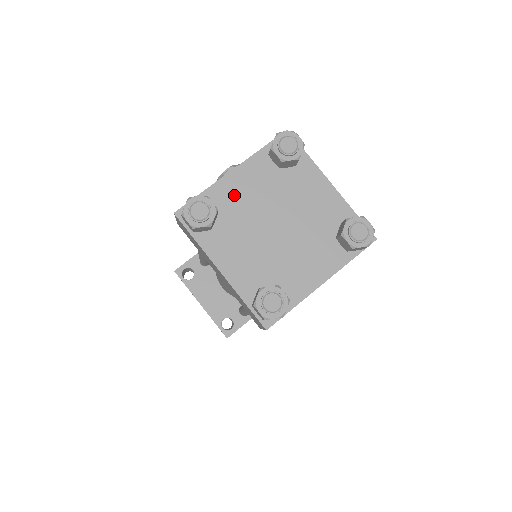
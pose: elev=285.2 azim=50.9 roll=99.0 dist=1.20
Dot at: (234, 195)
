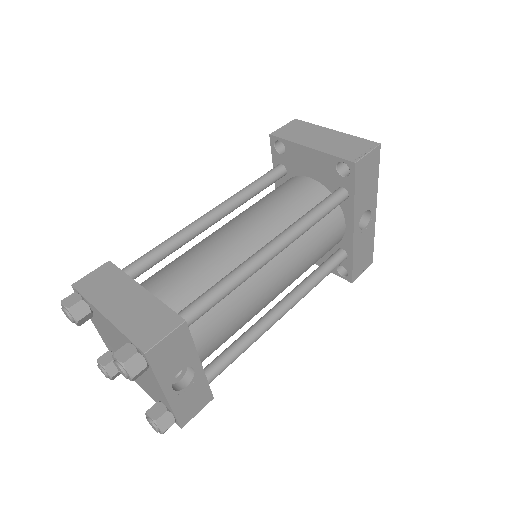
Dot at: (108, 342)
